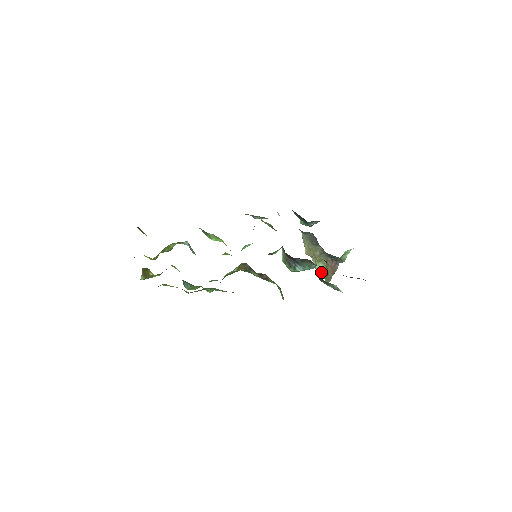
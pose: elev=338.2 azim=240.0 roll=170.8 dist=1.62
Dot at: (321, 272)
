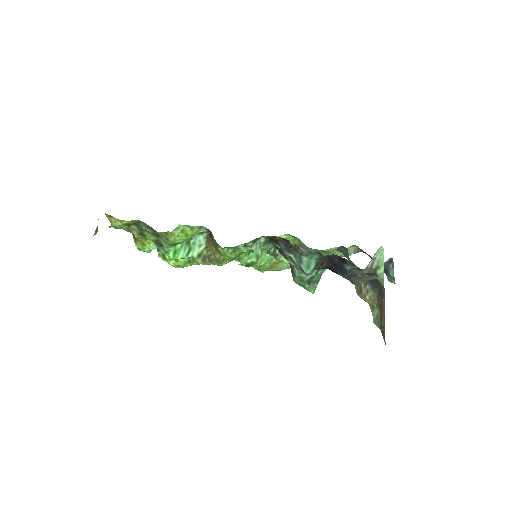
Dot at: (378, 325)
